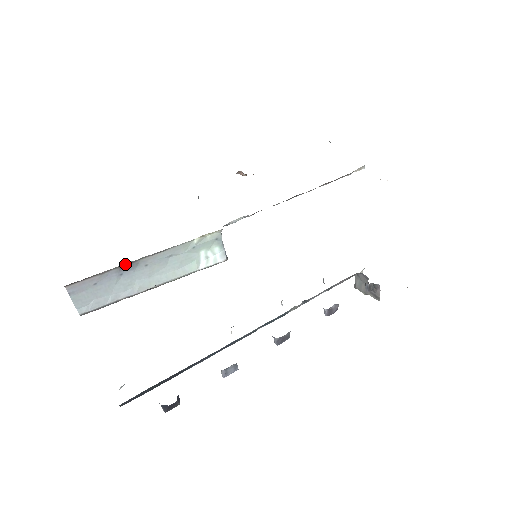
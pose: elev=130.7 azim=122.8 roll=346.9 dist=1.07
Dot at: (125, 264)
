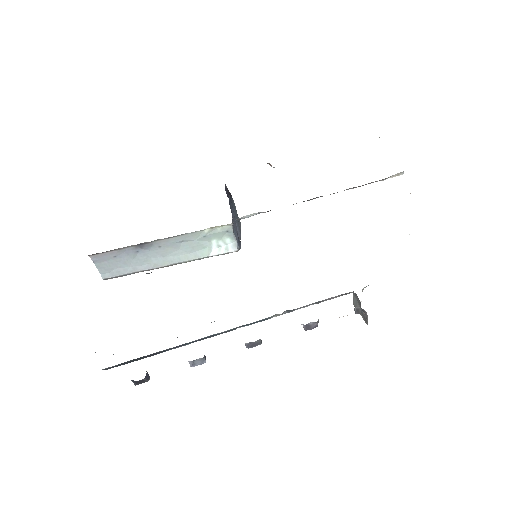
Dot at: (140, 244)
